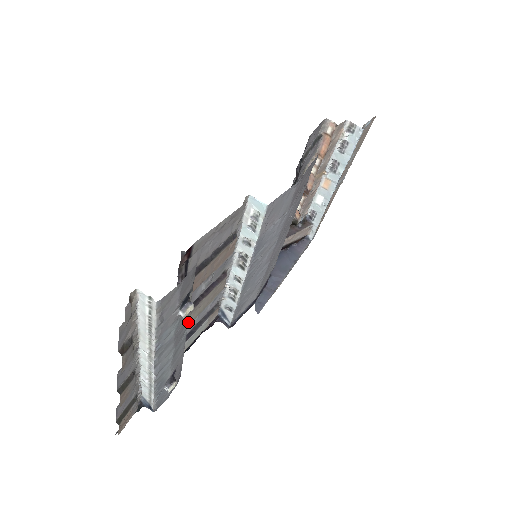
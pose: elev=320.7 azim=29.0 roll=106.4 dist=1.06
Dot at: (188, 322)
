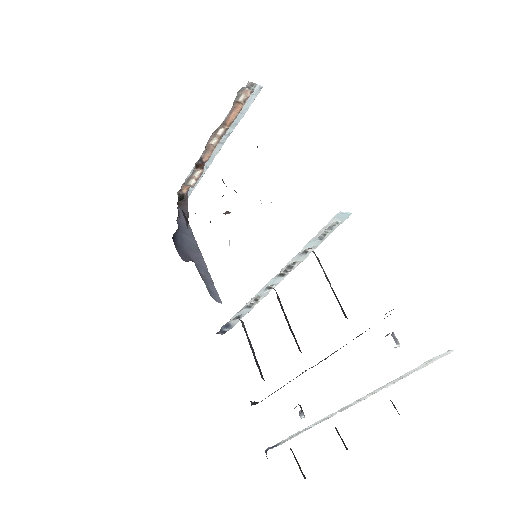
Dot at: occluded
